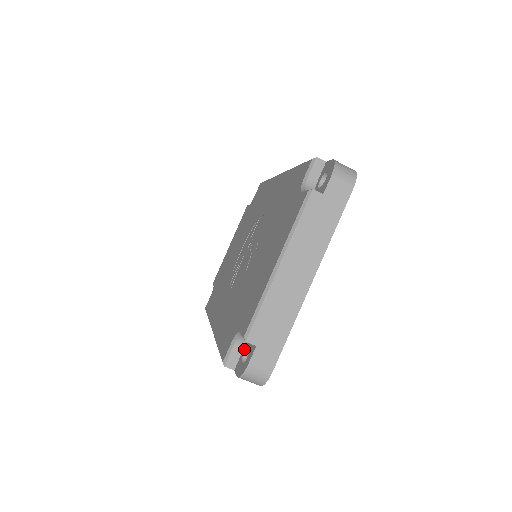
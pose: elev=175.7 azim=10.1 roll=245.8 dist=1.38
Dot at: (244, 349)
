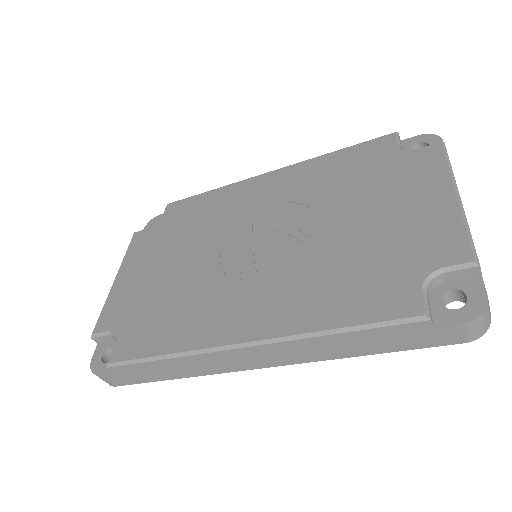
Dot at: (434, 299)
